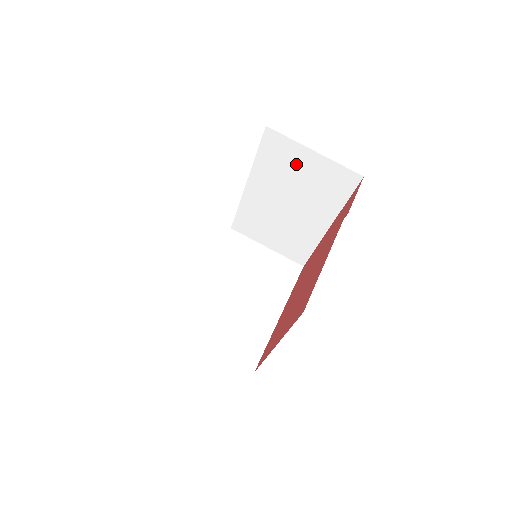
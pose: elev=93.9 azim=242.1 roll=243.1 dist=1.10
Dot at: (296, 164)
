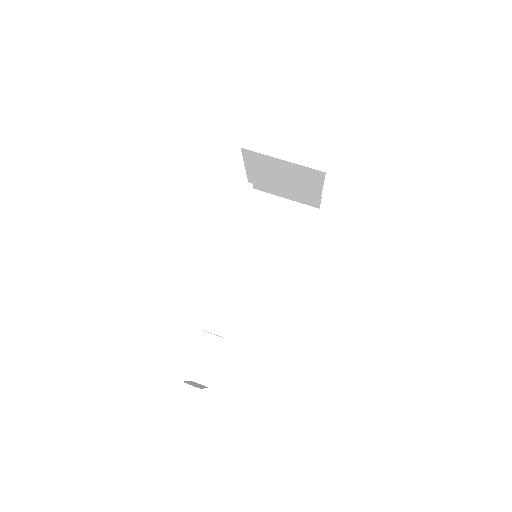
Dot at: (274, 212)
